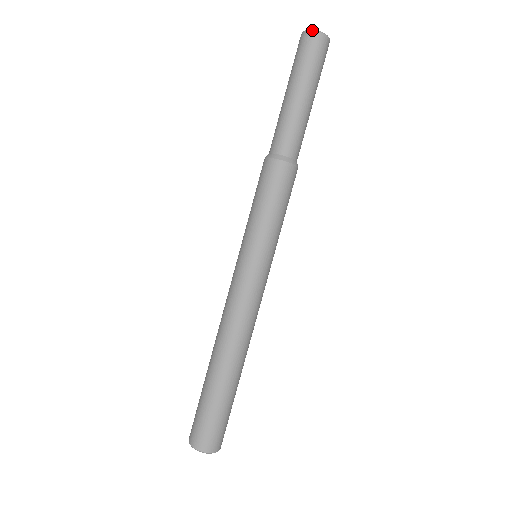
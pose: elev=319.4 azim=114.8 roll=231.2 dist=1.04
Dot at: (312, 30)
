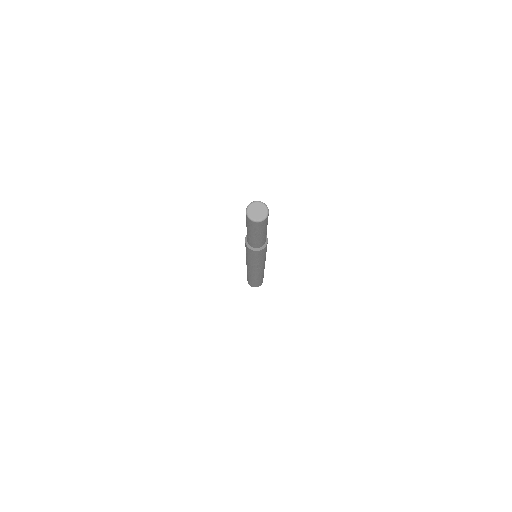
Dot at: (252, 221)
